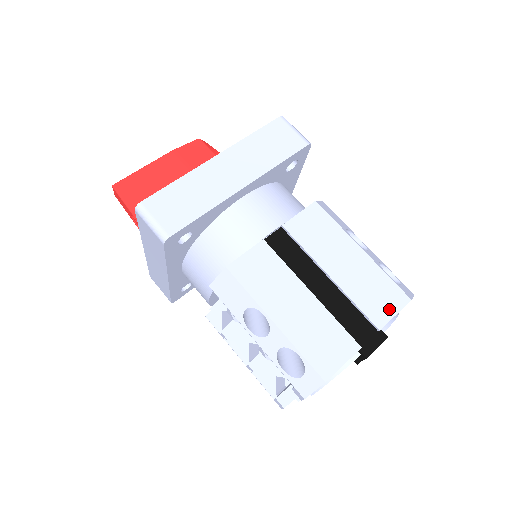
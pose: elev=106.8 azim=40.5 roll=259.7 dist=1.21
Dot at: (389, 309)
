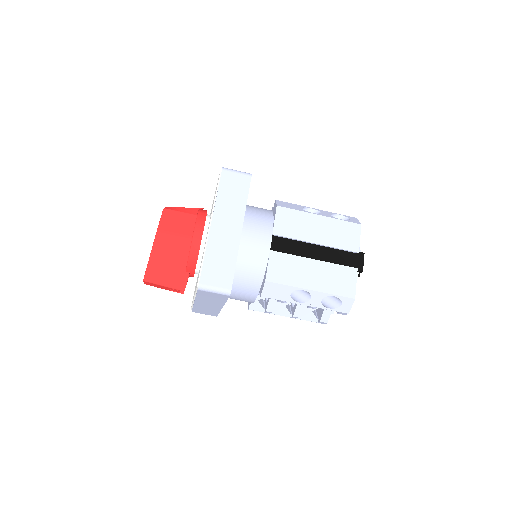
Dot at: (355, 238)
